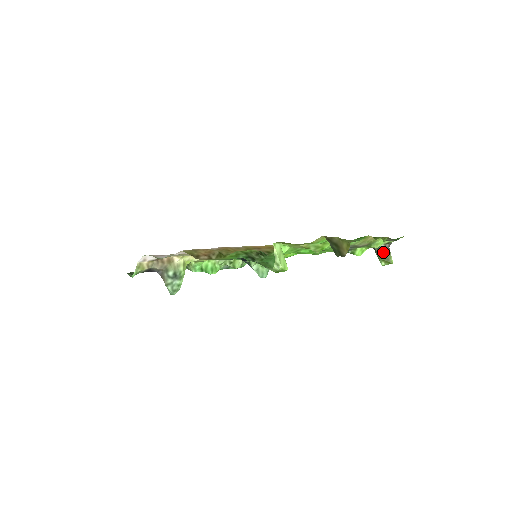
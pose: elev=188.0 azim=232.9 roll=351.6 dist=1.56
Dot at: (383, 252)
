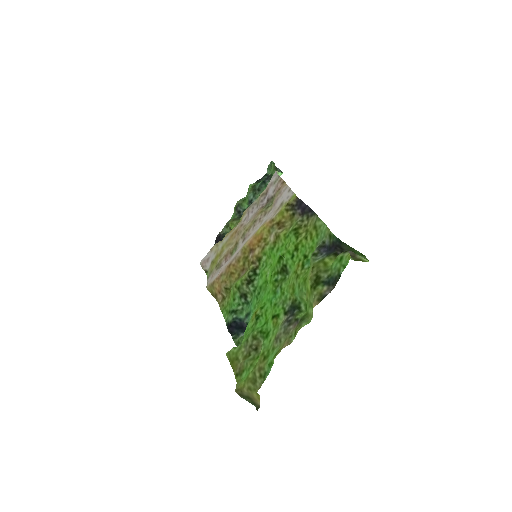
Dot at: occluded
